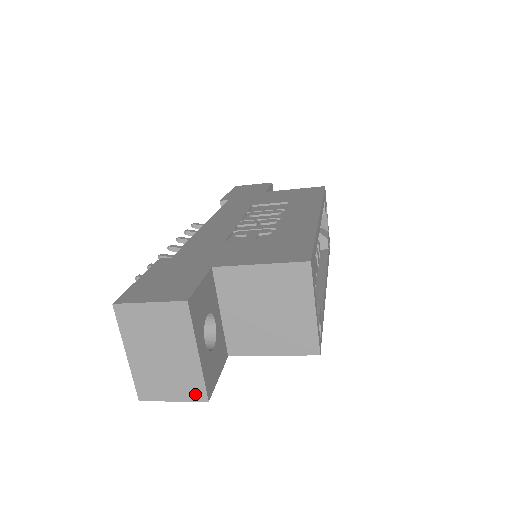
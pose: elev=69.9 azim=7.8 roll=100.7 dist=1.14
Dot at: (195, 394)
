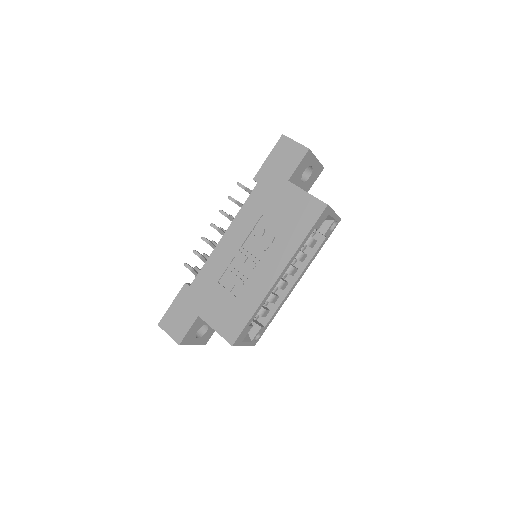
Dot at: occluded
